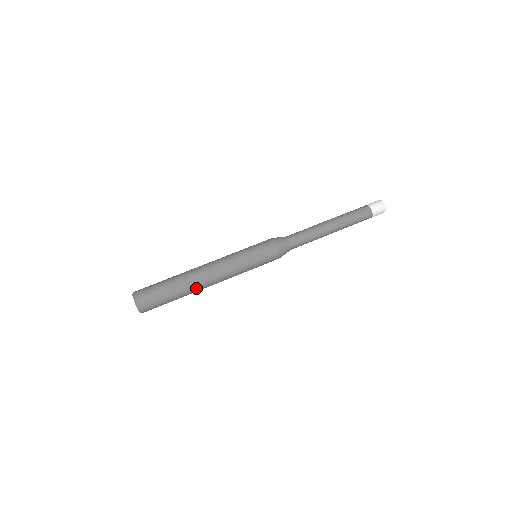
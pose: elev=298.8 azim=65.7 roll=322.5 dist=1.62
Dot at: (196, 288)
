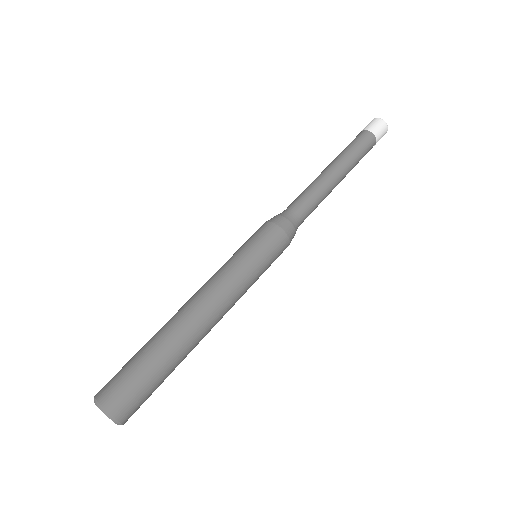
Dot at: (190, 339)
